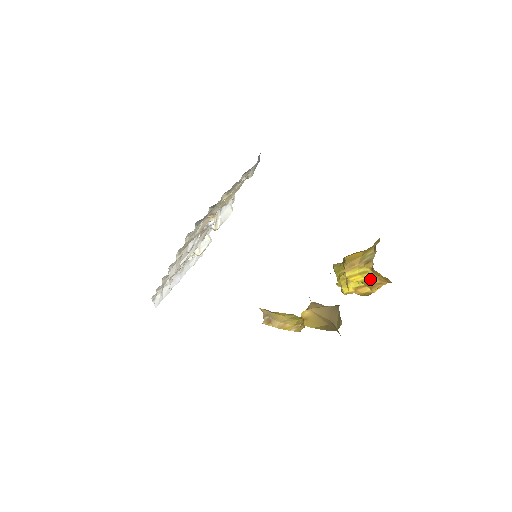
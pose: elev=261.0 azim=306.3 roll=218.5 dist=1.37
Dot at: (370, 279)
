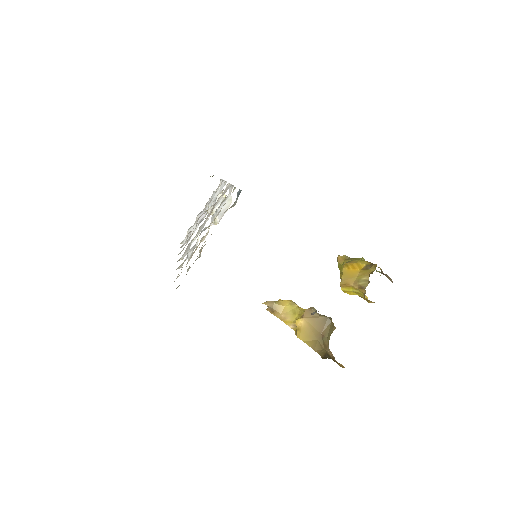
Dot at: (364, 298)
